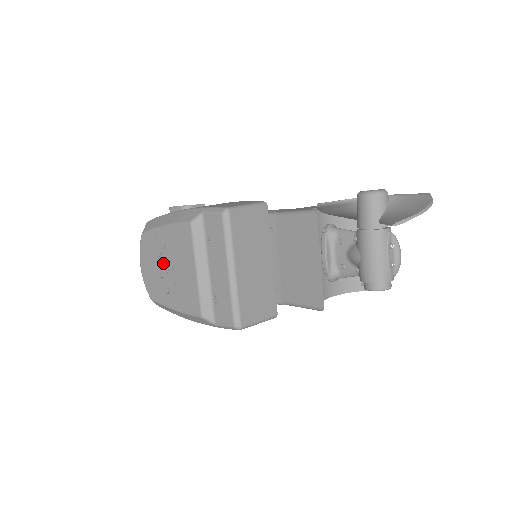
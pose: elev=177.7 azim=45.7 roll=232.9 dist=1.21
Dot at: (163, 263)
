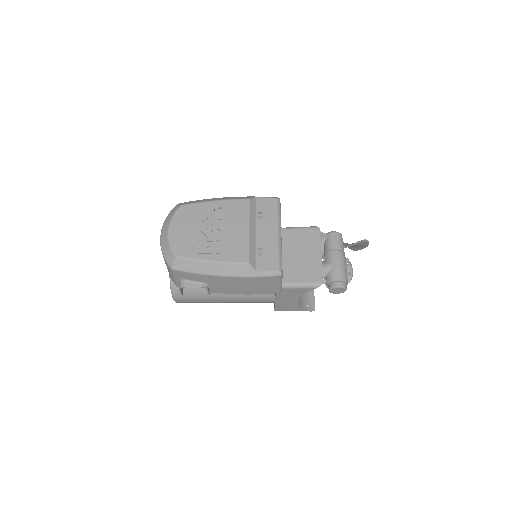
Dot at: (207, 225)
